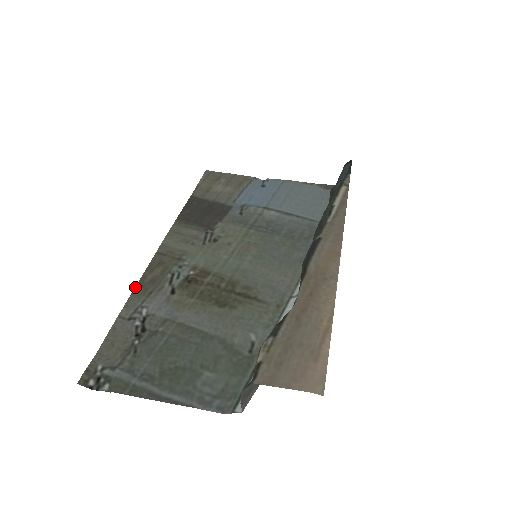
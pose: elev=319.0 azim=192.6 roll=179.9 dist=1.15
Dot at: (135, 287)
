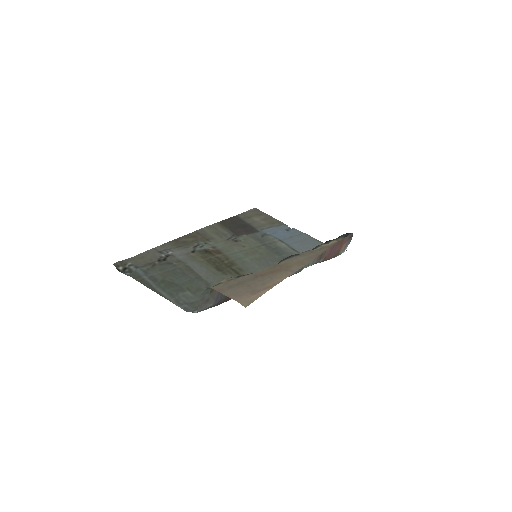
Dot at: (172, 240)
